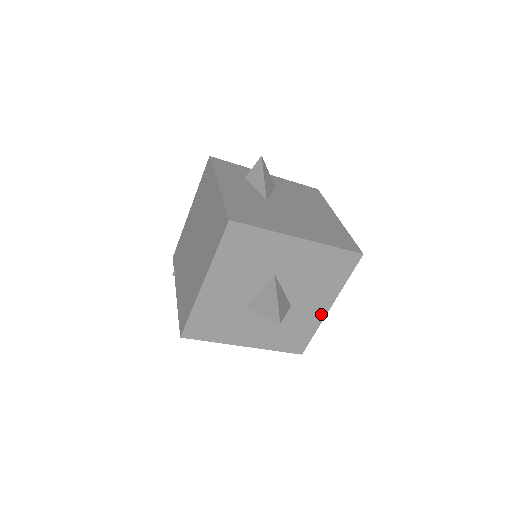
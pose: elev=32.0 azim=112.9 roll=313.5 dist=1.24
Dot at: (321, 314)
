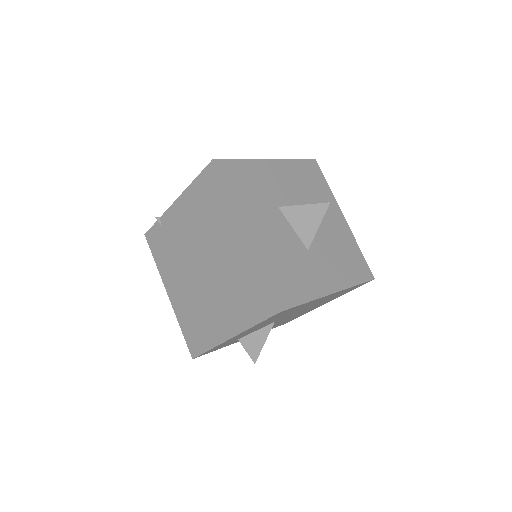
Dot at: (323, 289)
